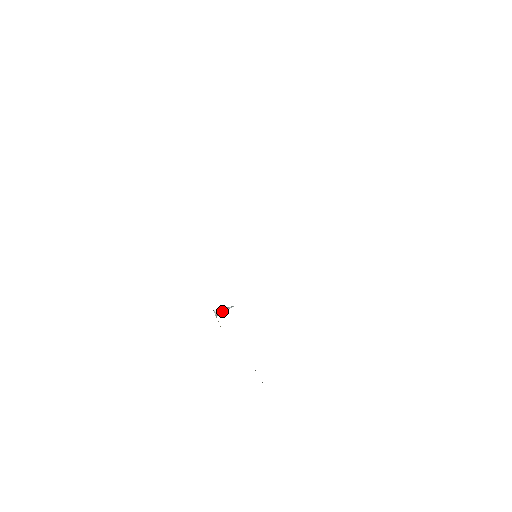
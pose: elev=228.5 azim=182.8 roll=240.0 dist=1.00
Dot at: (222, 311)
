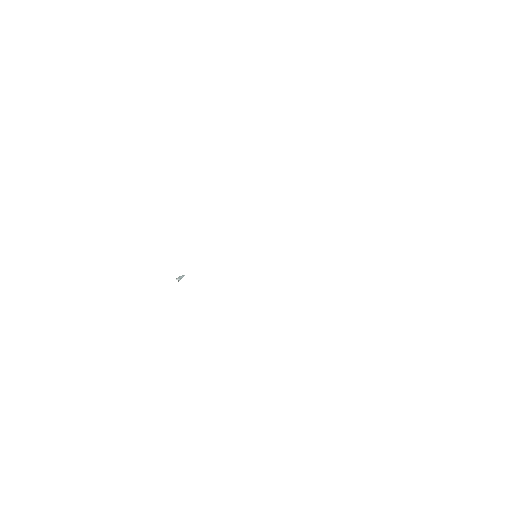
Dot at: occluded
